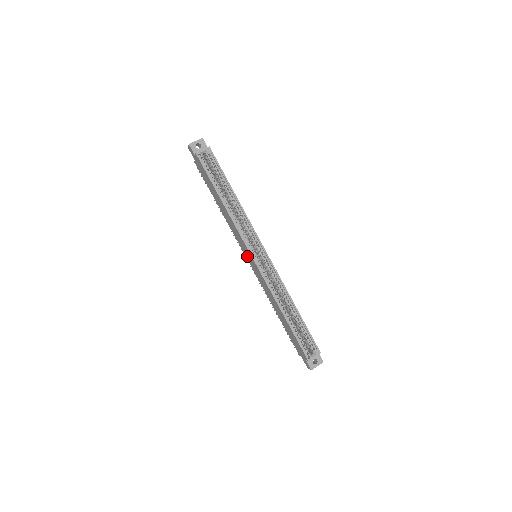
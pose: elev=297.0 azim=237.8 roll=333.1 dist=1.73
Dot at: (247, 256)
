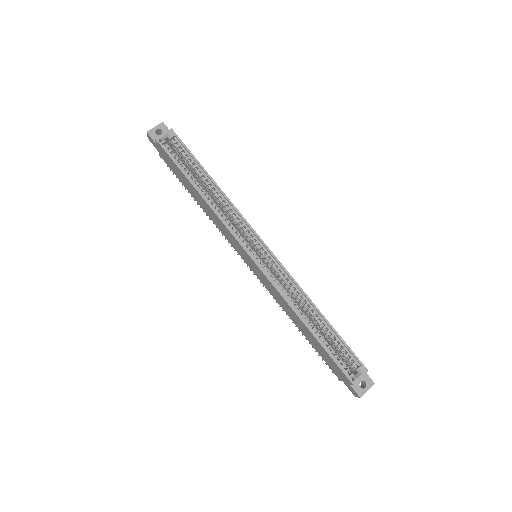
Dot at: (244, 258)
